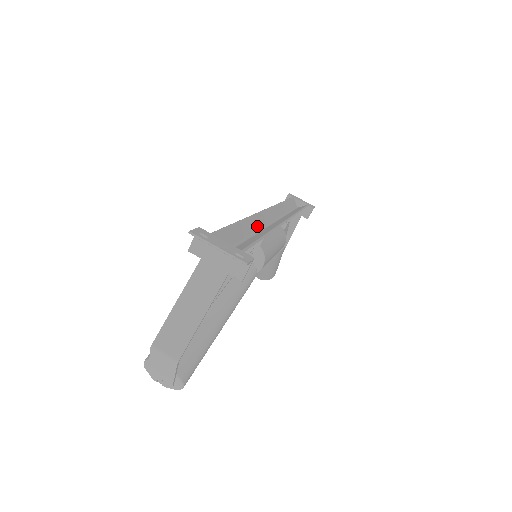
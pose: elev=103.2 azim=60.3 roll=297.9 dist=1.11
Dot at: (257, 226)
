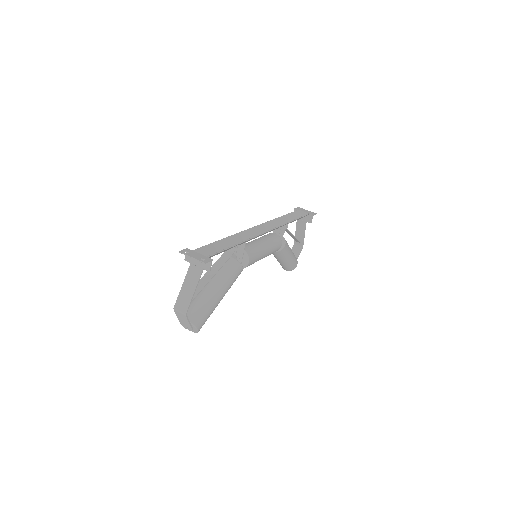
Dot at: (240, 239)
